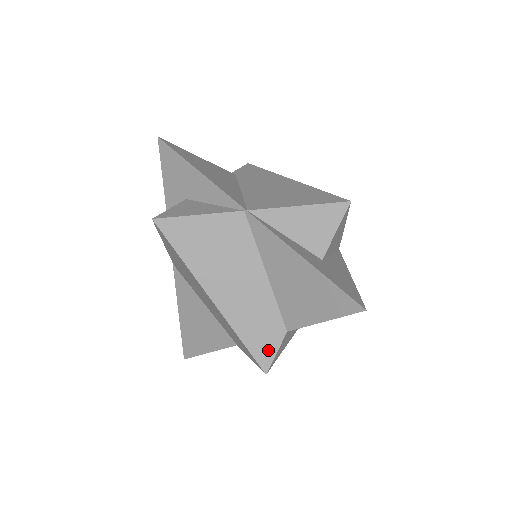
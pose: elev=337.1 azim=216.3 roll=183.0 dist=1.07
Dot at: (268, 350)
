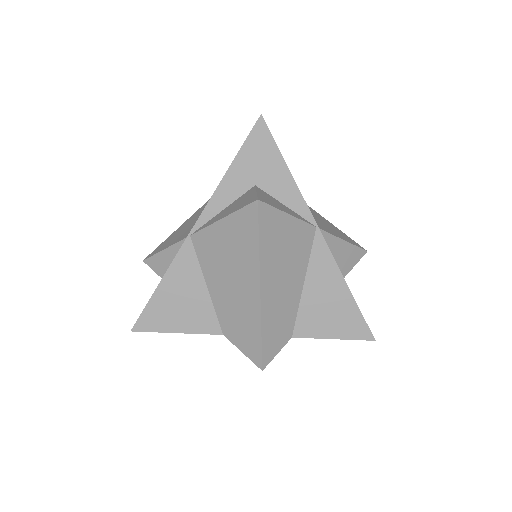
Dot at: (274, 350)
